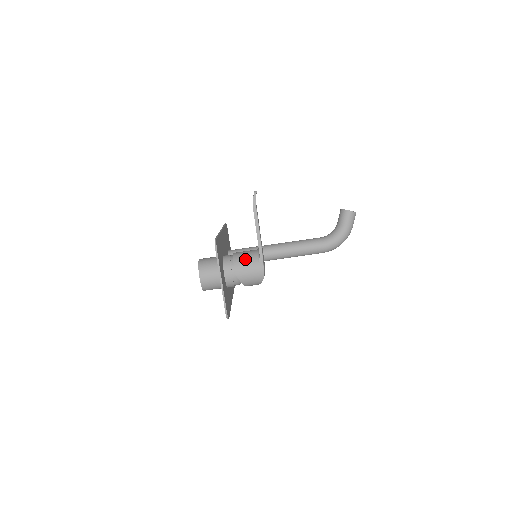
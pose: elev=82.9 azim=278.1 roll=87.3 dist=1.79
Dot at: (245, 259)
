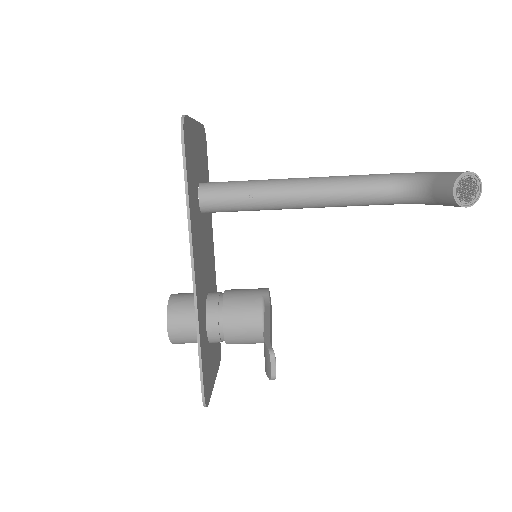
Dot at: (244, 342)
